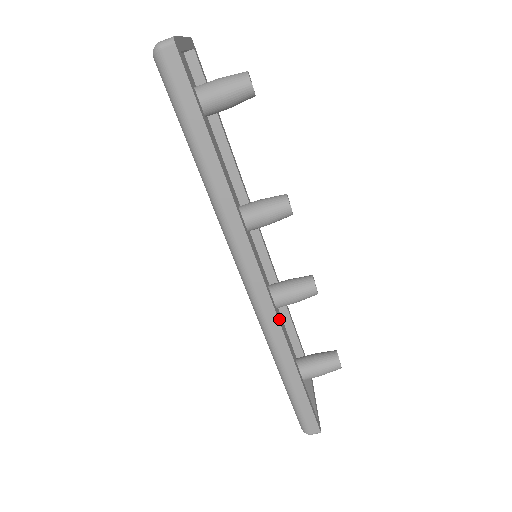
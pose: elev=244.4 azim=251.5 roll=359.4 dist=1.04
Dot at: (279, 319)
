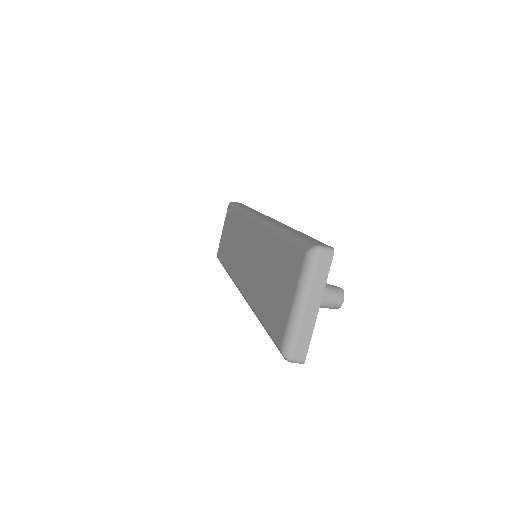
Dot at: occluded
